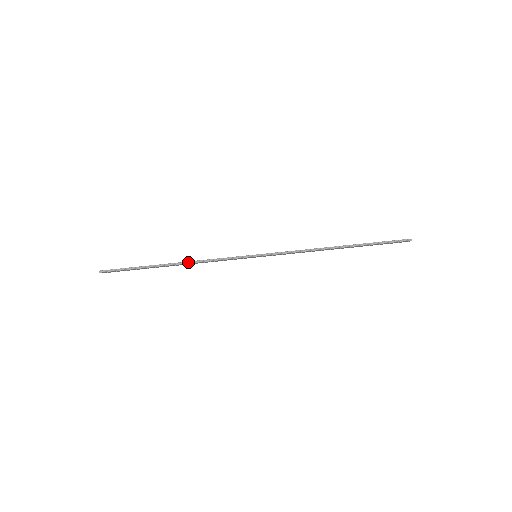
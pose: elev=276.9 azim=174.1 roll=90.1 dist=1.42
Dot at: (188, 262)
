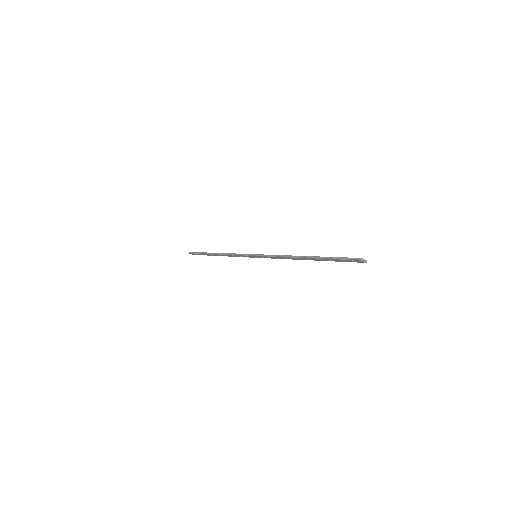
Dot at: (222, 253)
